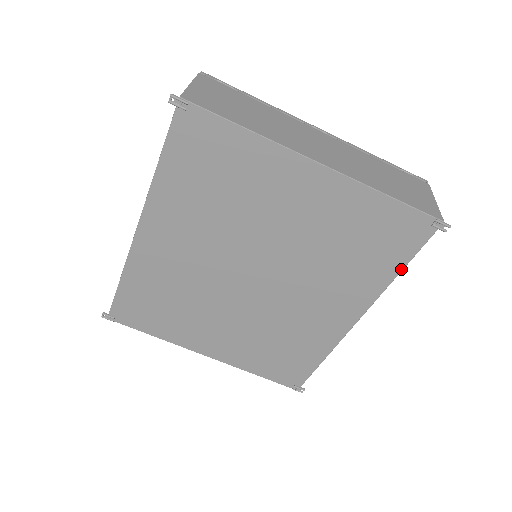
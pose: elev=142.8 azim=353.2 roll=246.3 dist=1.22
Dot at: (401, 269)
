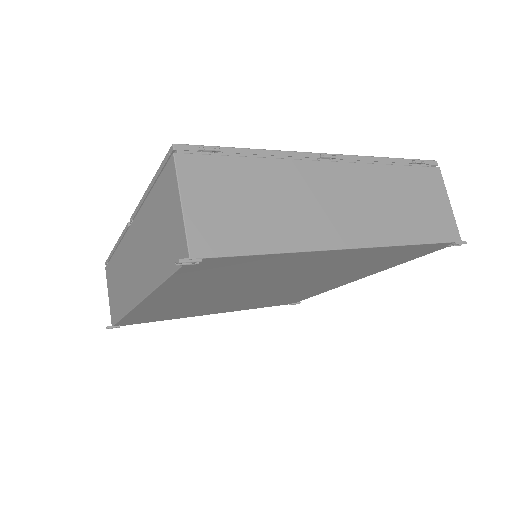
Dot at: occluded
